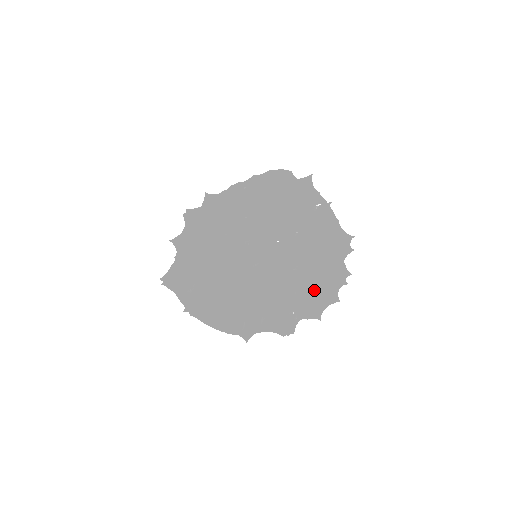
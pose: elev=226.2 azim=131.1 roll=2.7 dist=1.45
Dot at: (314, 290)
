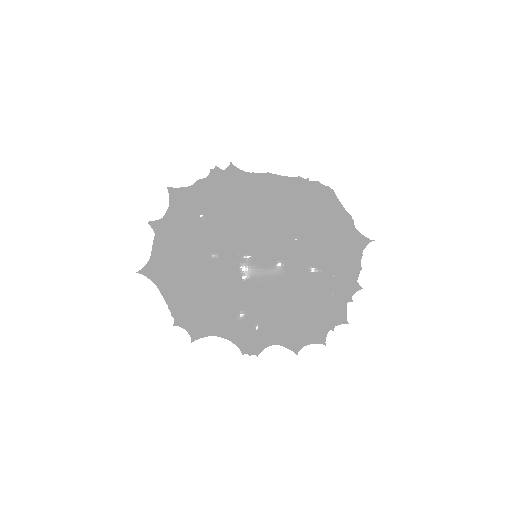
Dot at: (322, 321)
